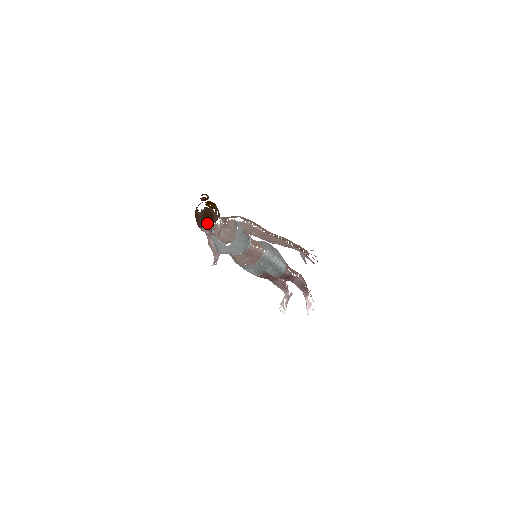
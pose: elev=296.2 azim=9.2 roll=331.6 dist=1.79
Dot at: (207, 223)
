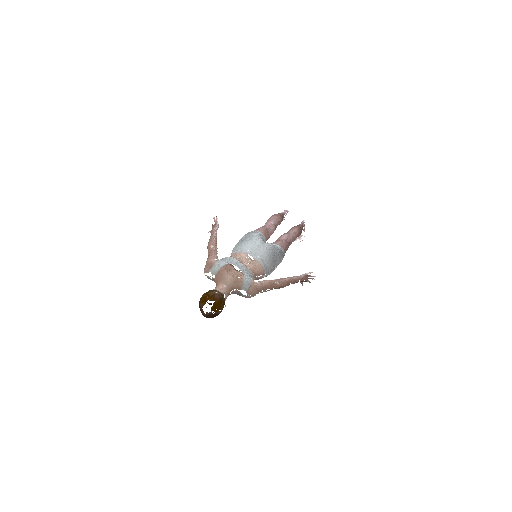
Dot at: occluded
